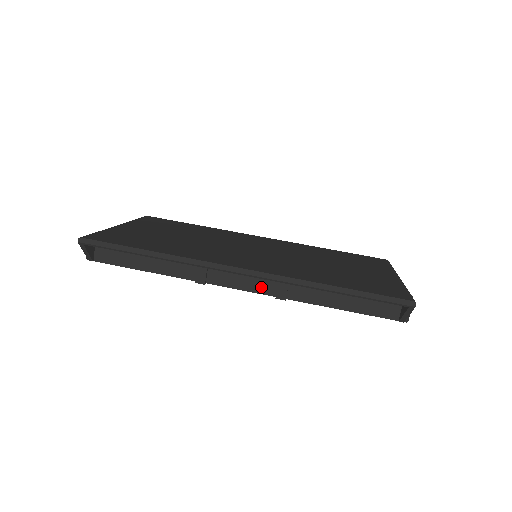
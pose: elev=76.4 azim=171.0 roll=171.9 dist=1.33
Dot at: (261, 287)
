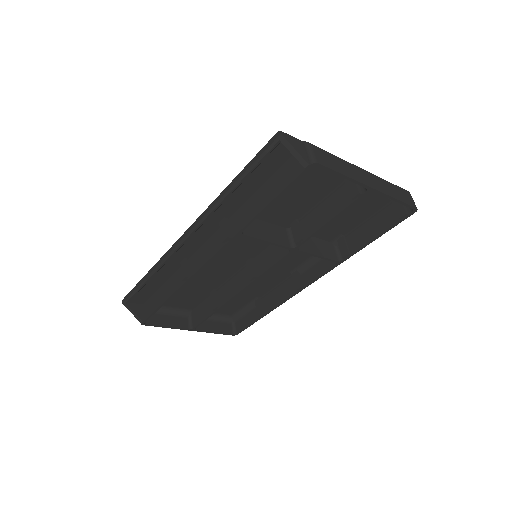
Dot at: (217, 246)
